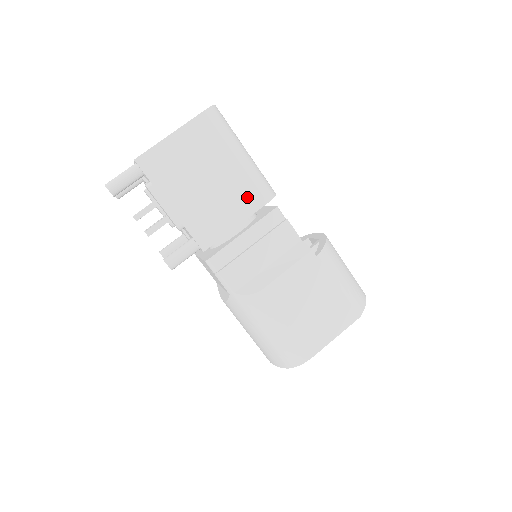
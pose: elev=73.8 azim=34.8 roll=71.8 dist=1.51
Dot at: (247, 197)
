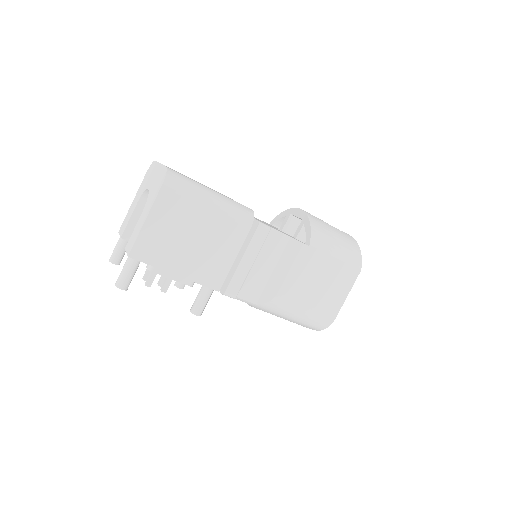
Dot at: (233, 232)
